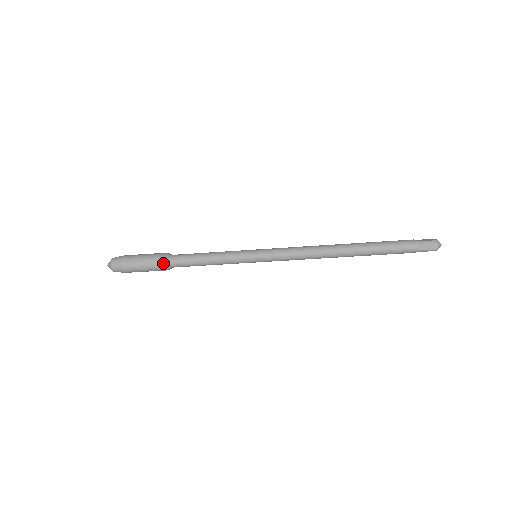
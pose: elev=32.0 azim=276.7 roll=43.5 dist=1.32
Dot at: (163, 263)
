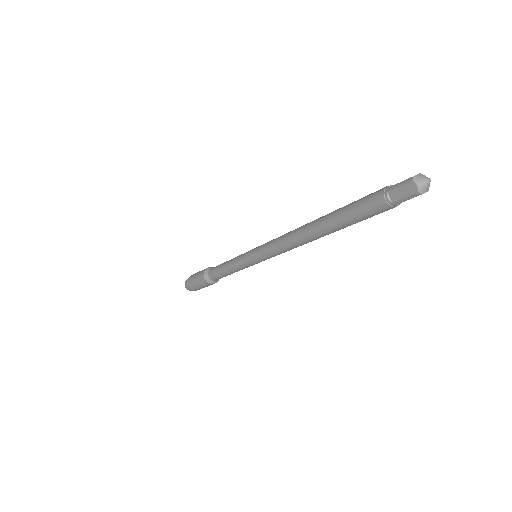
Dot at: (203, 278)
